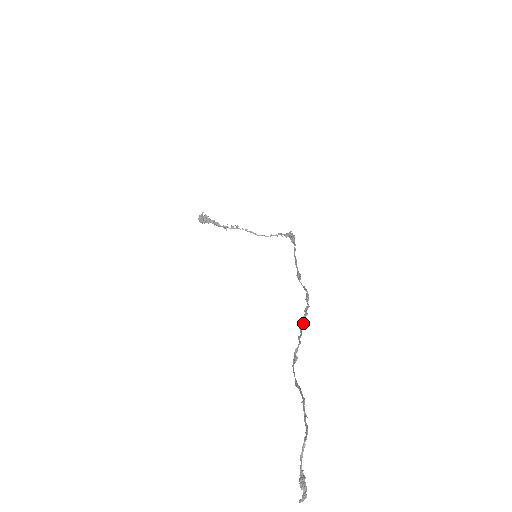
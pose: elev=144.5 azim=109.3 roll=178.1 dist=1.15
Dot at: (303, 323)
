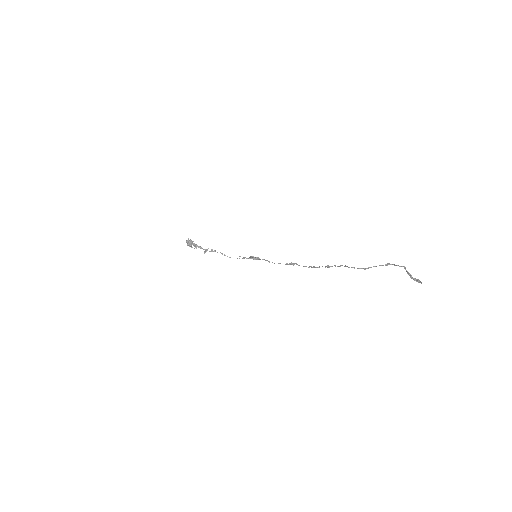
Dot at: (332, 266)
